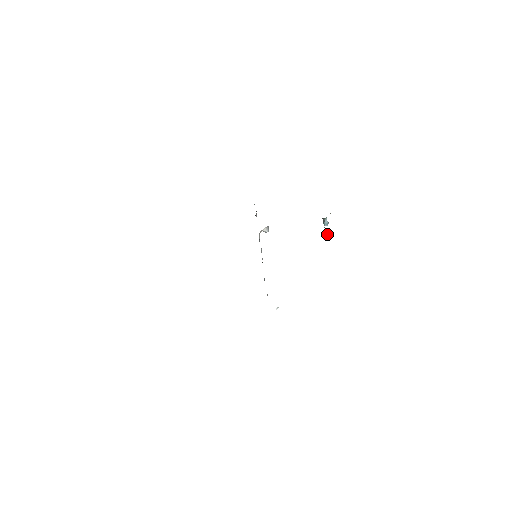
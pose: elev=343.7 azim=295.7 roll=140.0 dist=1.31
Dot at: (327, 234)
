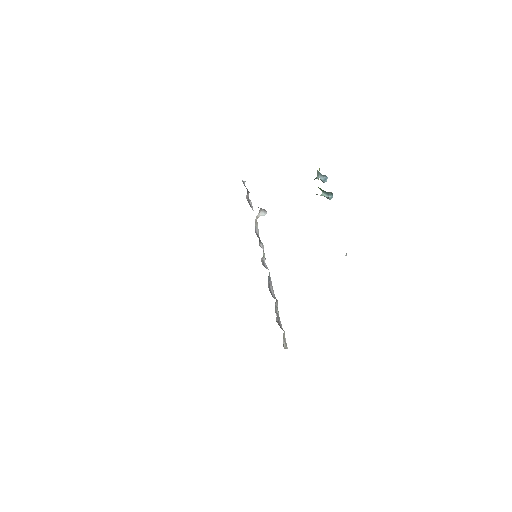
Dot at: occluded
